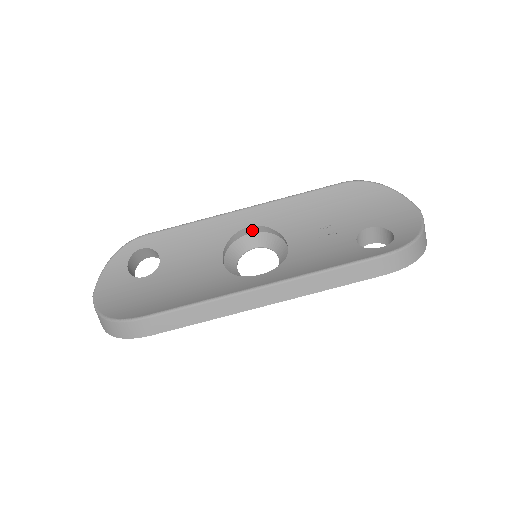
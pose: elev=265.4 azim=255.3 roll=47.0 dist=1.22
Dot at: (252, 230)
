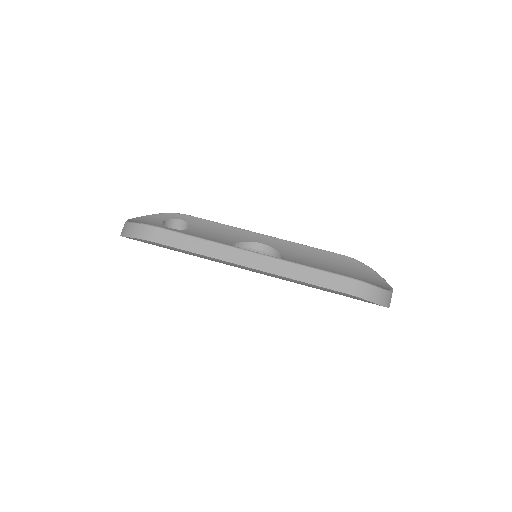
Dot at: (263, 248)
